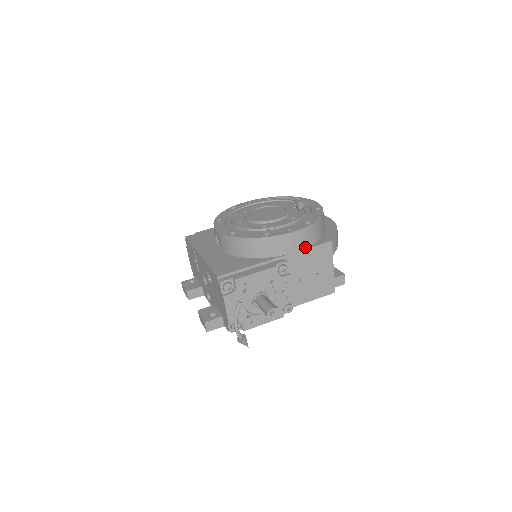
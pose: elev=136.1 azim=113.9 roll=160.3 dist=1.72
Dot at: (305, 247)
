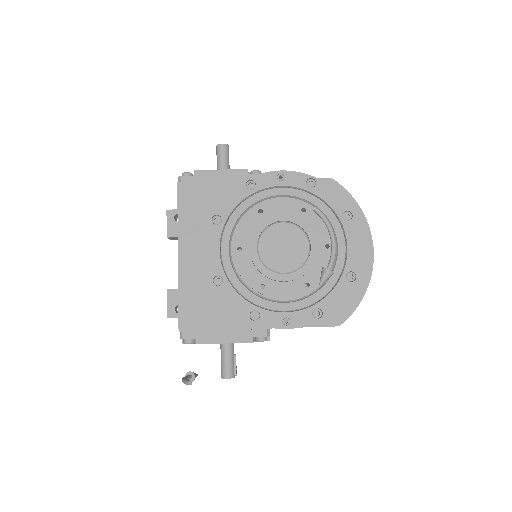
Dot at: occluded
